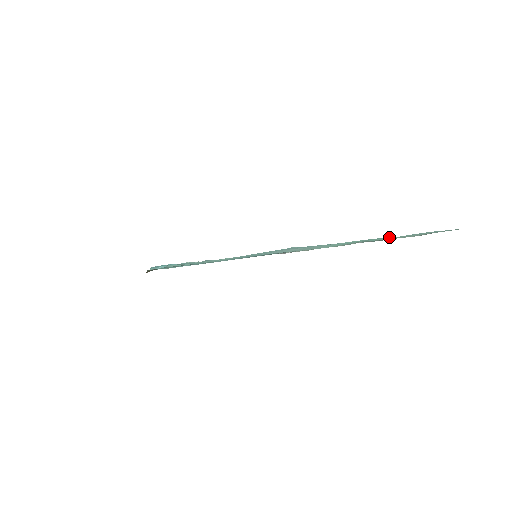
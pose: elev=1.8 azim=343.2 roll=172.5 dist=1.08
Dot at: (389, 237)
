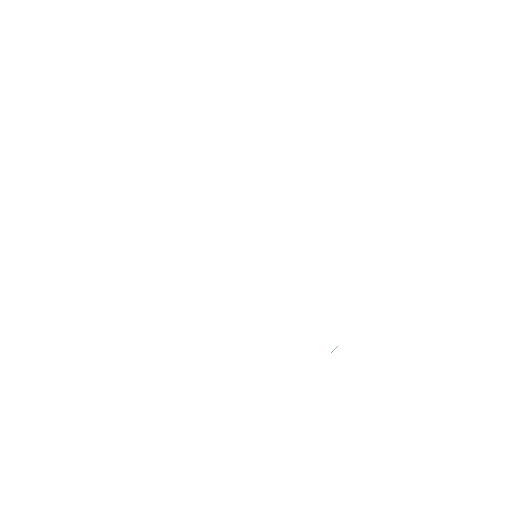
Dot at: occluded
